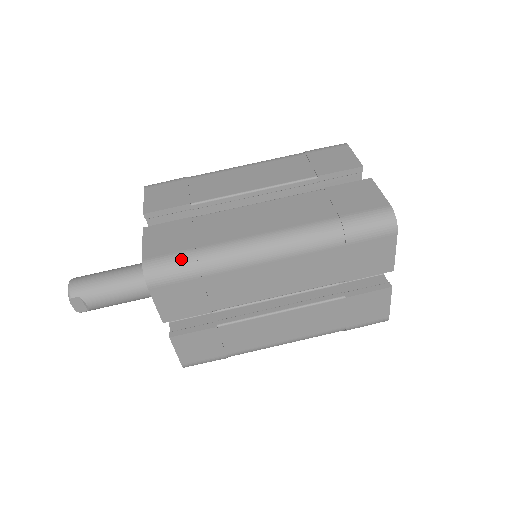
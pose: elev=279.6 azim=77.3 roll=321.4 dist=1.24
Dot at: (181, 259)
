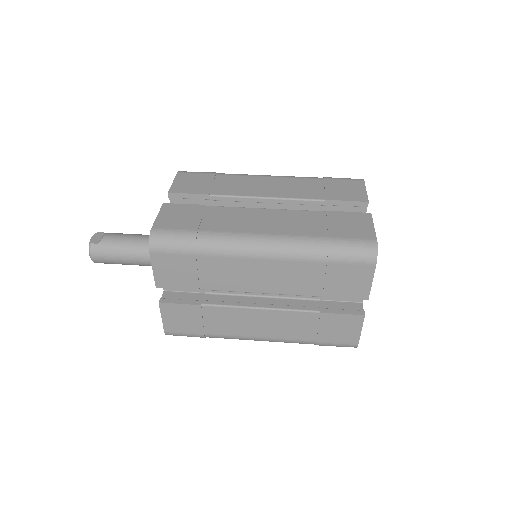
Dot at: occluded
